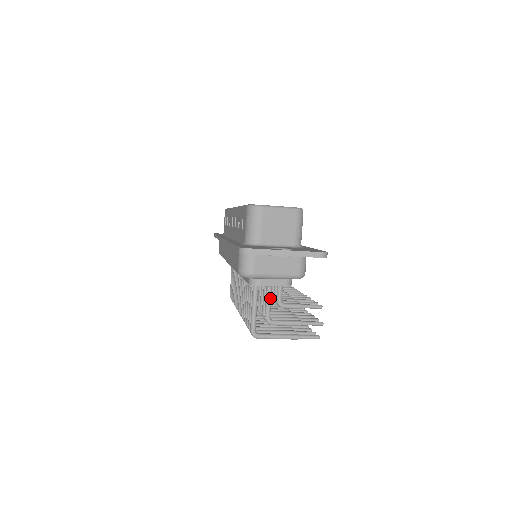
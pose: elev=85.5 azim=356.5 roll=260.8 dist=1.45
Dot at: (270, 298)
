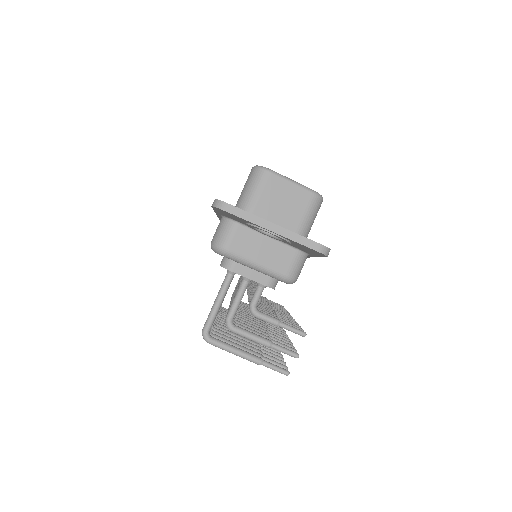
Dot at: (241, 295)
